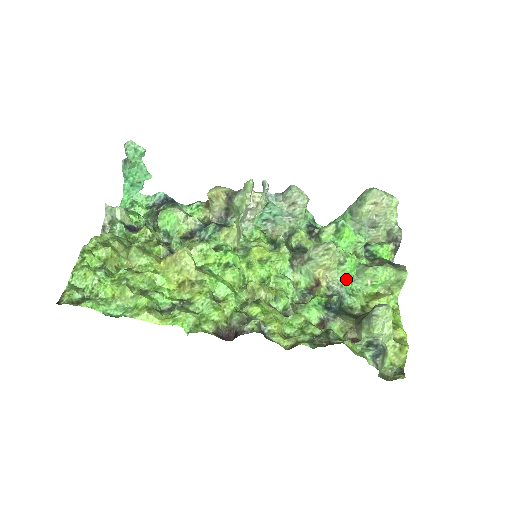
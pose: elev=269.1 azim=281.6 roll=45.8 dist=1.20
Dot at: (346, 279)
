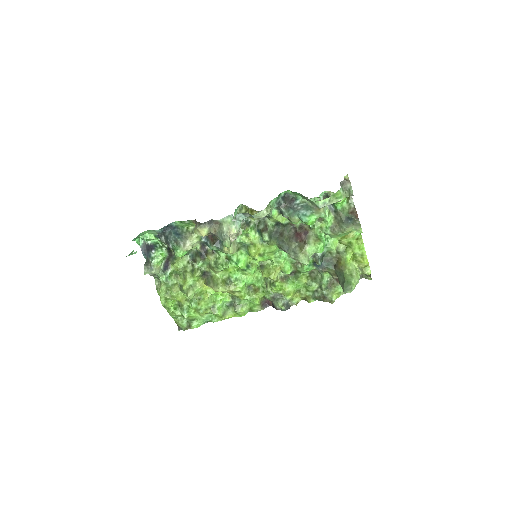
Dot at: occluded
